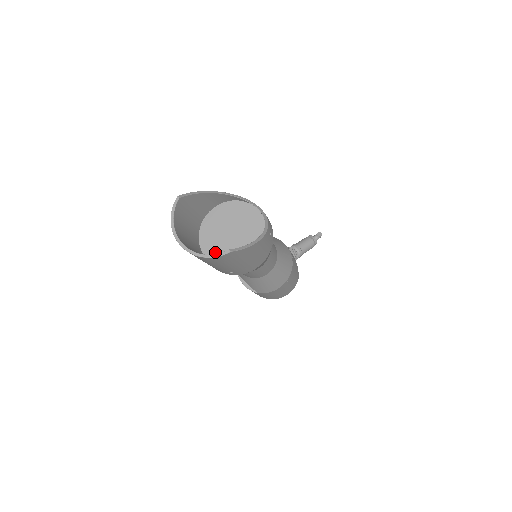
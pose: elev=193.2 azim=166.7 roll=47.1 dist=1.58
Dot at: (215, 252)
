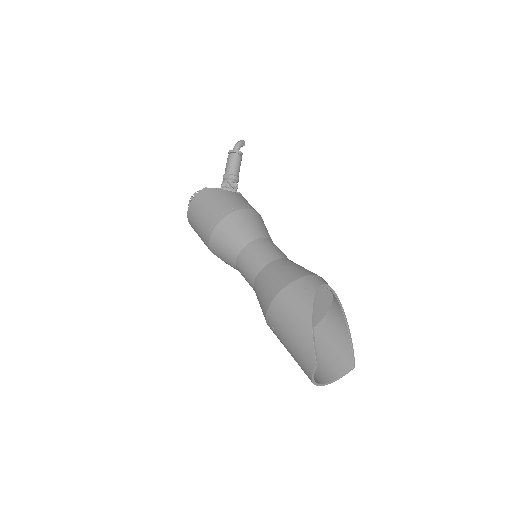
Dot at: occluded
